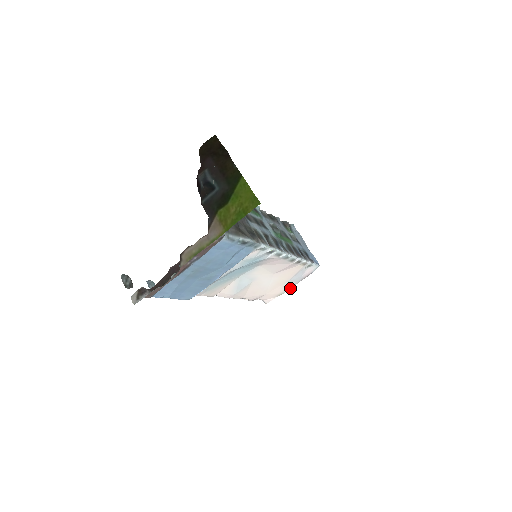
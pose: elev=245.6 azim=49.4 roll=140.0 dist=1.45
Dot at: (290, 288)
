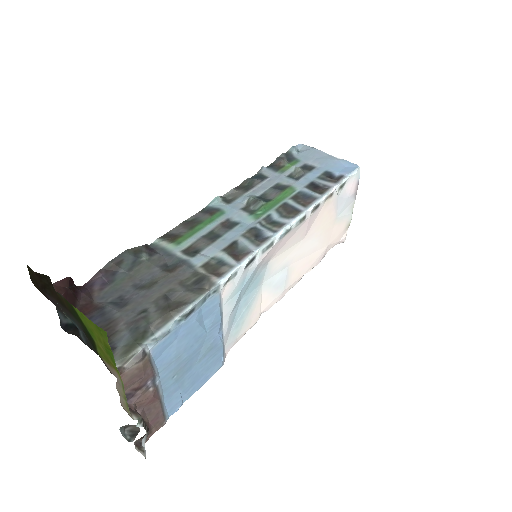
Dot at: (351, 213)
